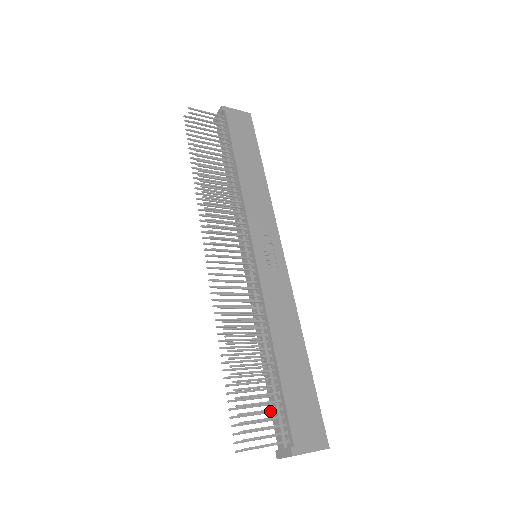
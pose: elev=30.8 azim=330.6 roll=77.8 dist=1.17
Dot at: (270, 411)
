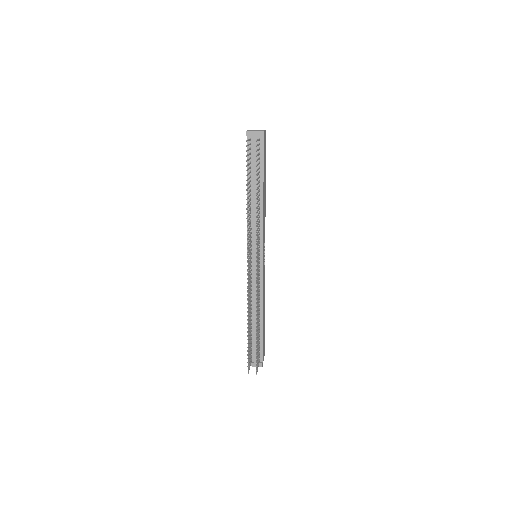
Dot at: (252, 346)
